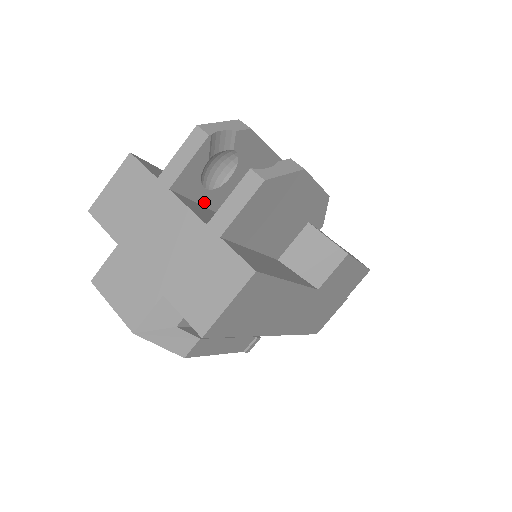
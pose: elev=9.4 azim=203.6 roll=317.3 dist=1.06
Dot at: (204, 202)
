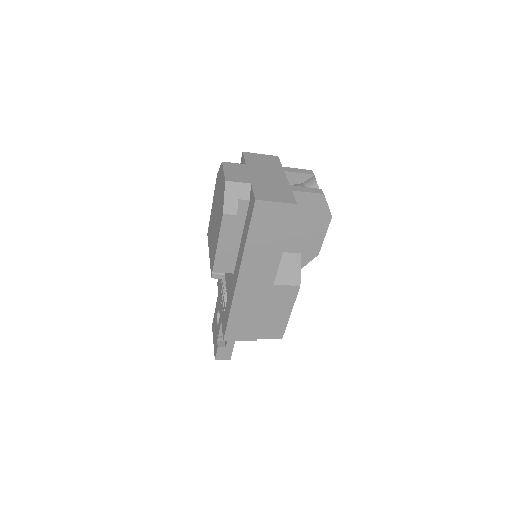
Dot at: occluded
